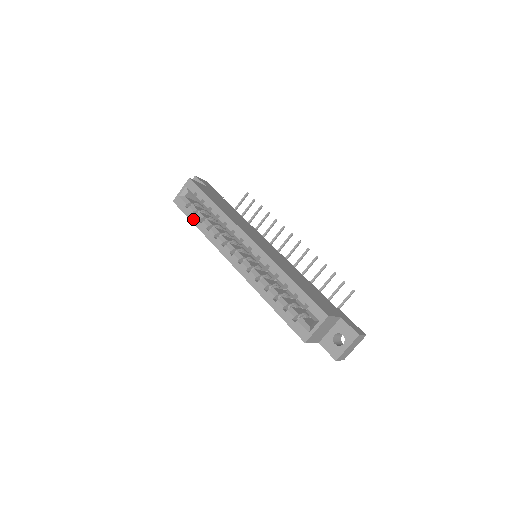
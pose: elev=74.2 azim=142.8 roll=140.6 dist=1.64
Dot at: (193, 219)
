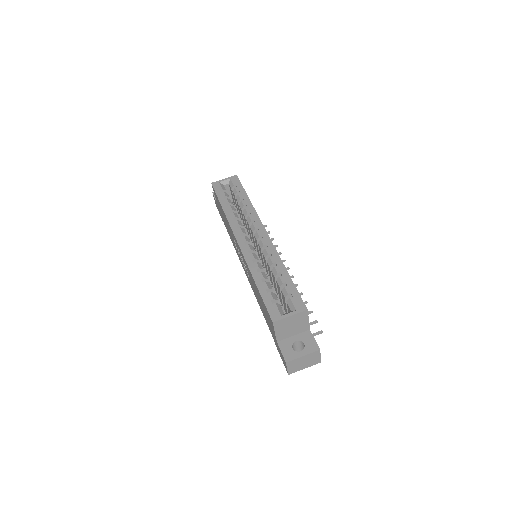
Dot at: (222, 200)
